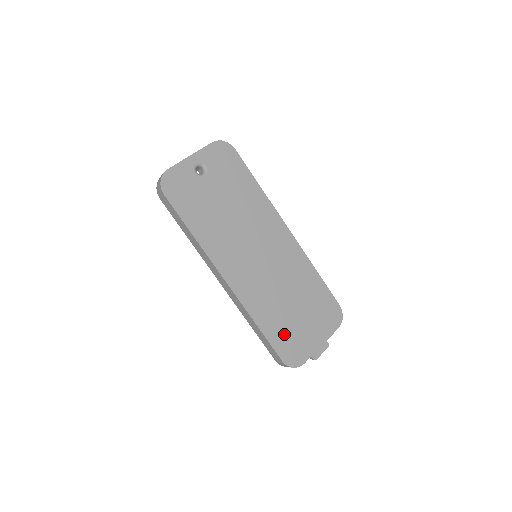
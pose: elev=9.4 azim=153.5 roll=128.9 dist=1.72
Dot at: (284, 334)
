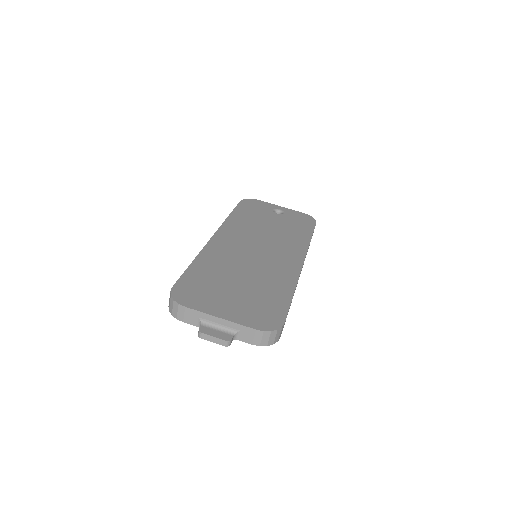
Dot at: (203, 282)
